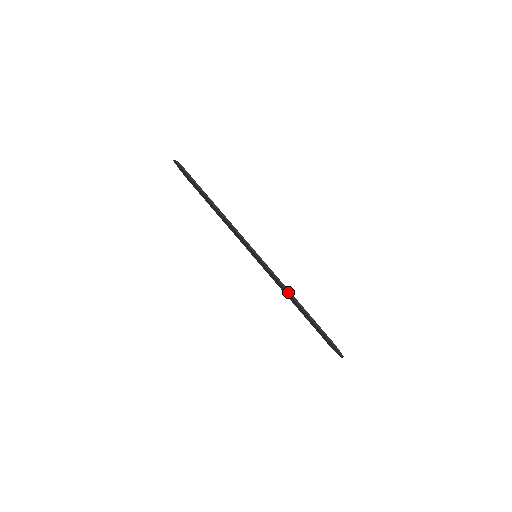
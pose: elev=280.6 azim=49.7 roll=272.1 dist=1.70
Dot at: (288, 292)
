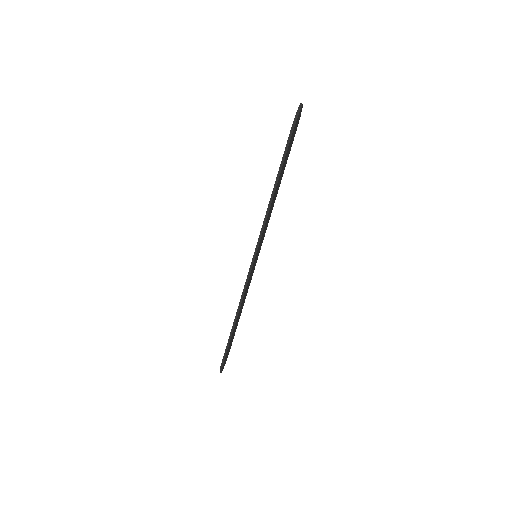
Dot at: (238, 308)
